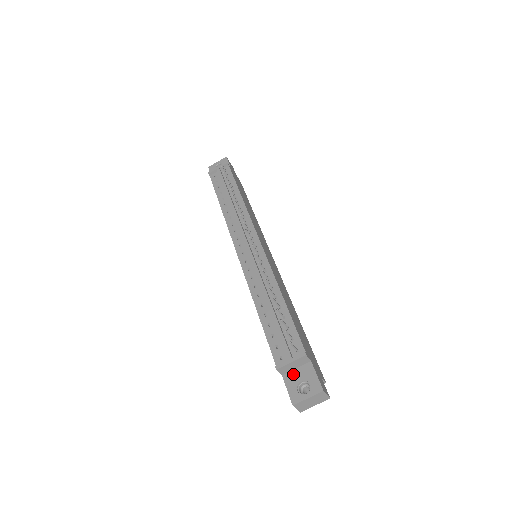
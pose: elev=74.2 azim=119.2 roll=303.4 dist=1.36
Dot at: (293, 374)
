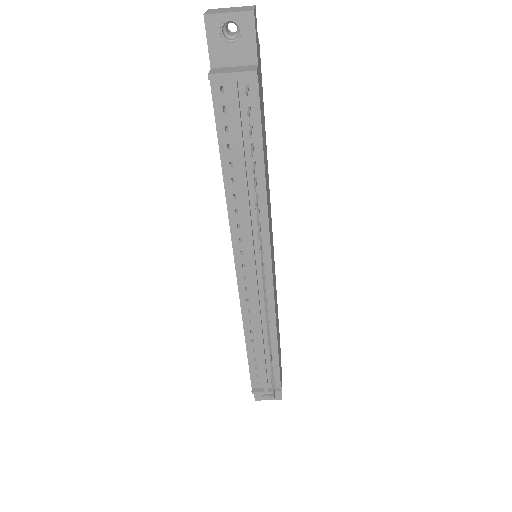
Dot at: occluded
